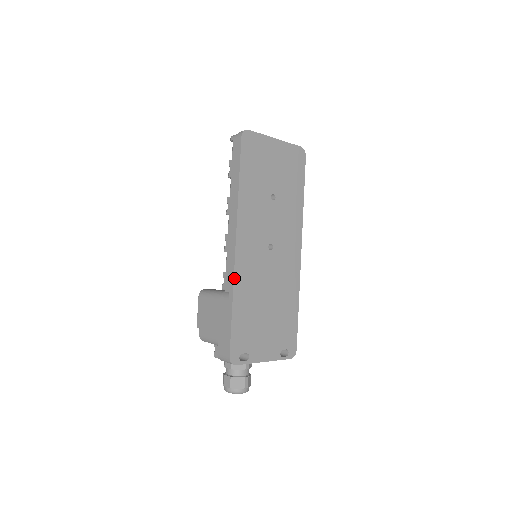
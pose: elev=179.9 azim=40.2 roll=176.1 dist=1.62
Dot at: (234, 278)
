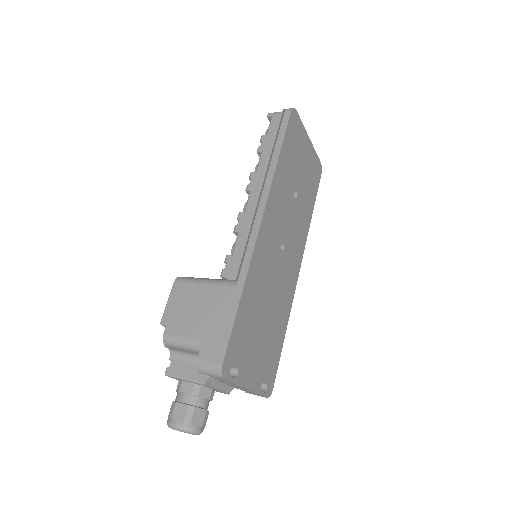
Dot at: (251, 261)
